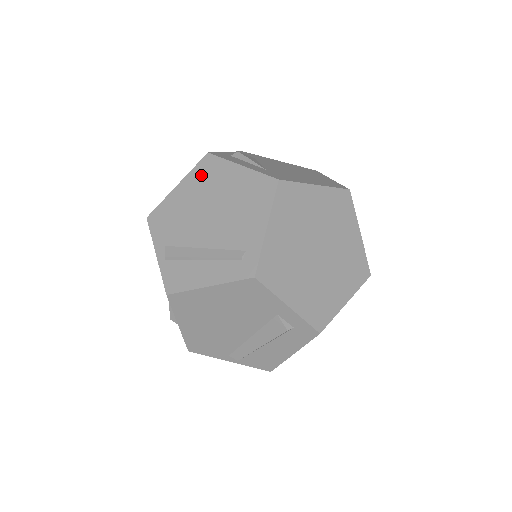
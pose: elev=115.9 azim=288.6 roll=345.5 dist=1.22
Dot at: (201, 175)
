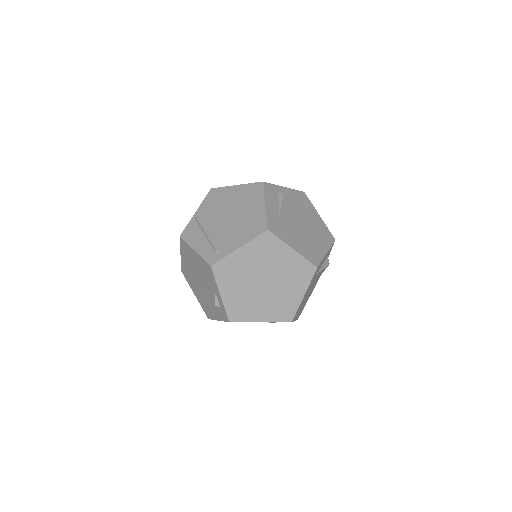
Dot at: (248, 191)
